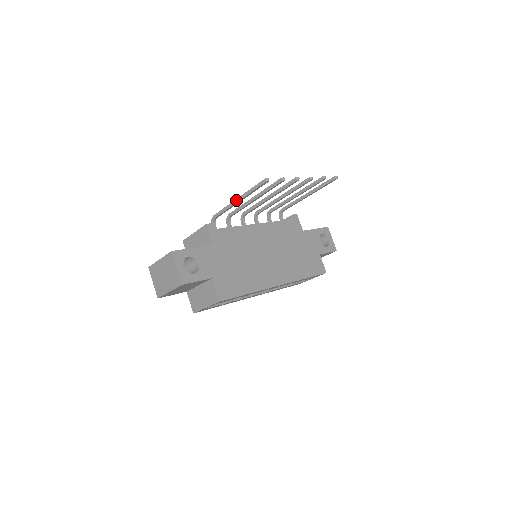
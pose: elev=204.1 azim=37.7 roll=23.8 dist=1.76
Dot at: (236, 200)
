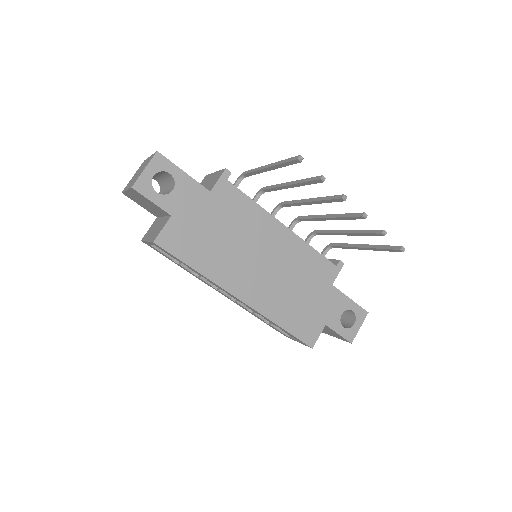
Dot at: (267, 165)
